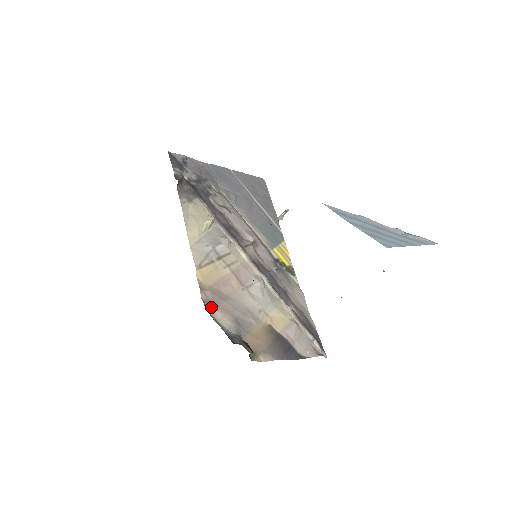
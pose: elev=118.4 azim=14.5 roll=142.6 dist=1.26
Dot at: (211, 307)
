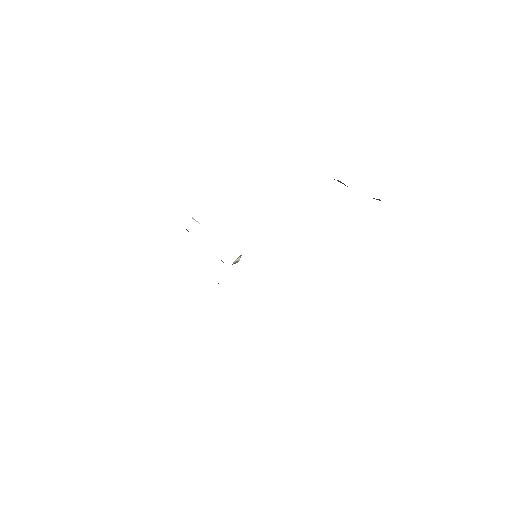
Dot at: occluded
